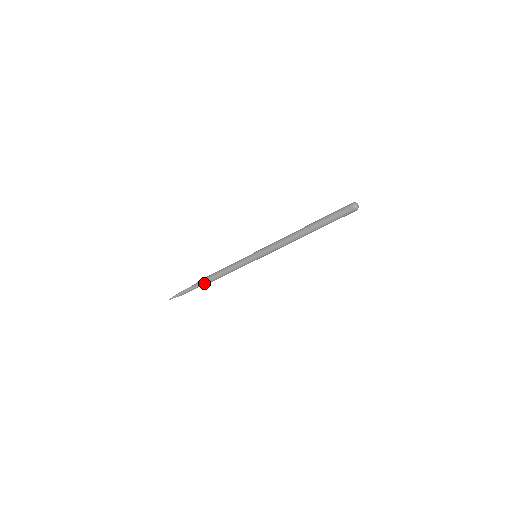
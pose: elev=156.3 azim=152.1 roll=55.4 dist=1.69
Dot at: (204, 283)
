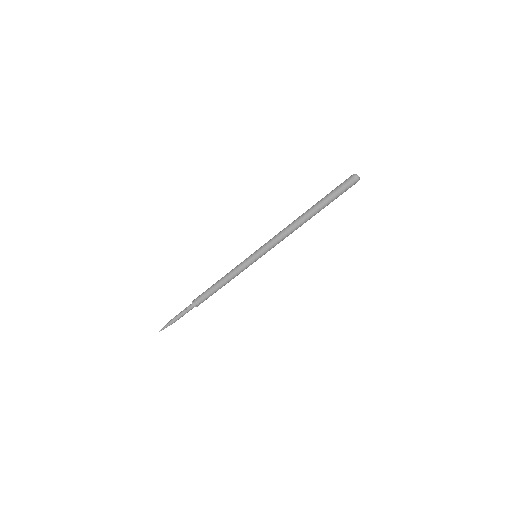
Dot at: (199, 299)
